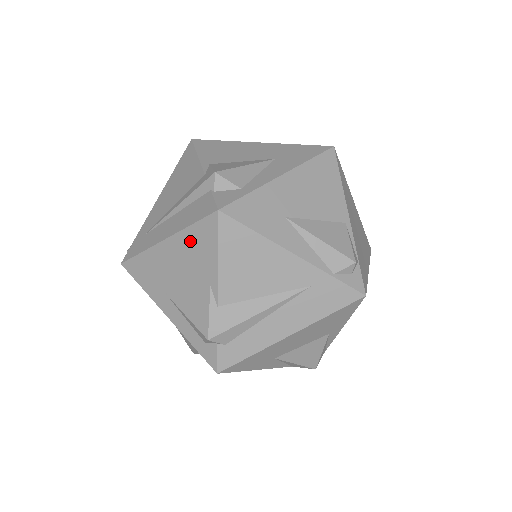
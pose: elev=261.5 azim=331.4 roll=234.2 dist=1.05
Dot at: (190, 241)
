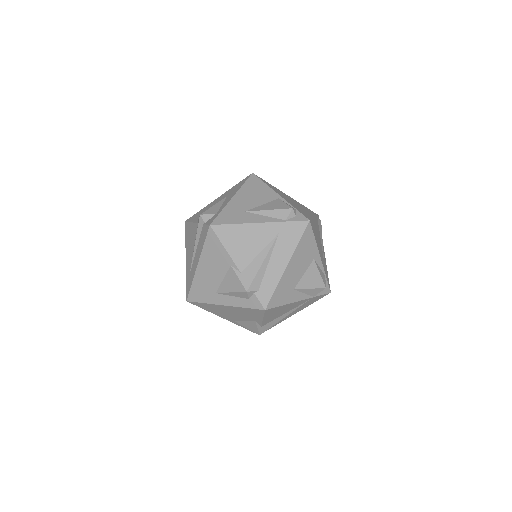
Dot at: (208, 253)
